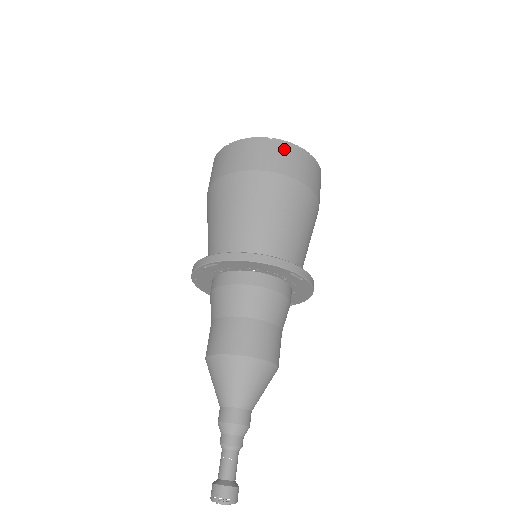
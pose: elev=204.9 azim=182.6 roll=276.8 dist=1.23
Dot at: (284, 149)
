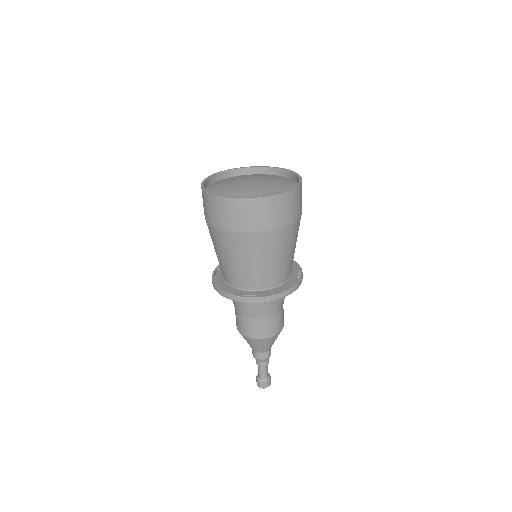
Dot at: (216, 204)
